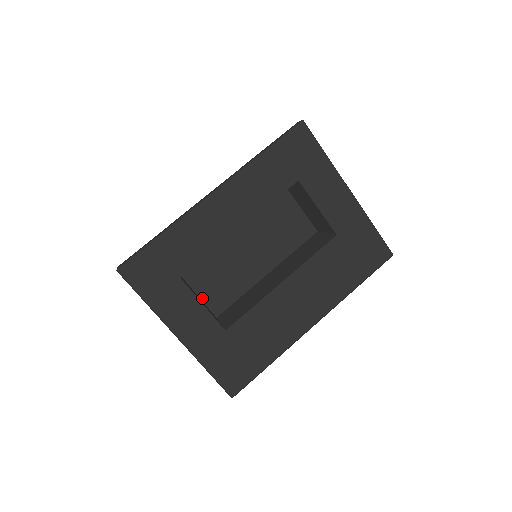
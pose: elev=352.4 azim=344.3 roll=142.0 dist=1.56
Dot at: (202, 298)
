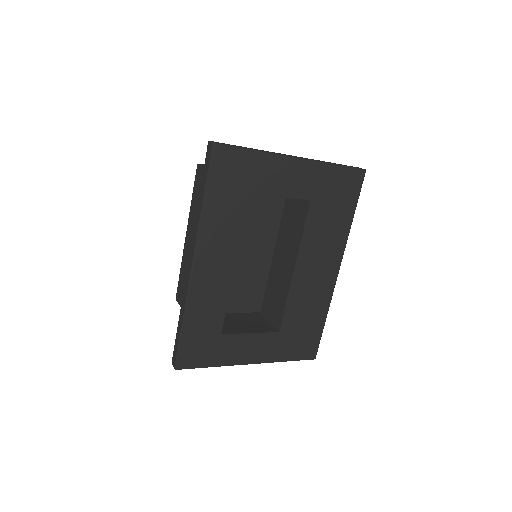
Dot at: (240, 311)
